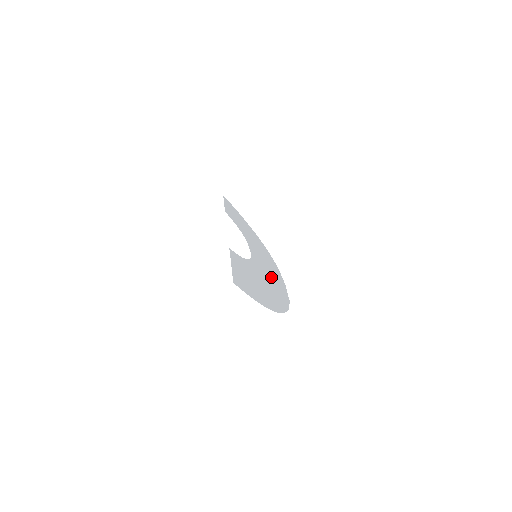
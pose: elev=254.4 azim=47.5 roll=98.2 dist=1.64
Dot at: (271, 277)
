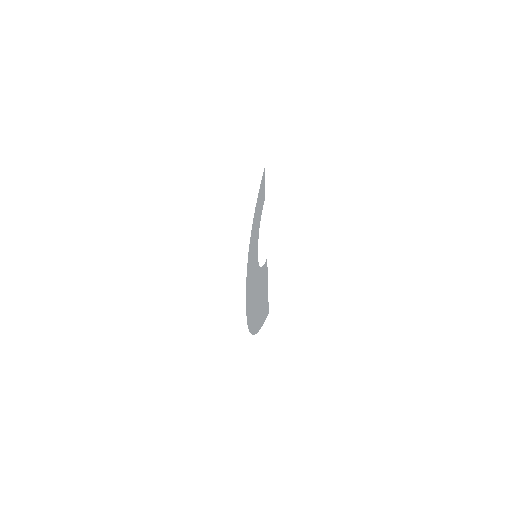
Dot at: occluded
